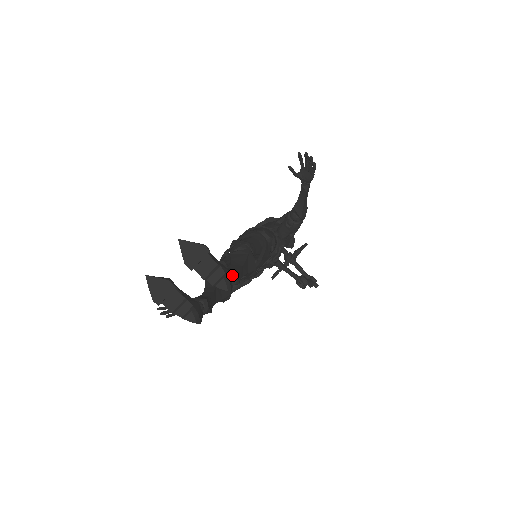
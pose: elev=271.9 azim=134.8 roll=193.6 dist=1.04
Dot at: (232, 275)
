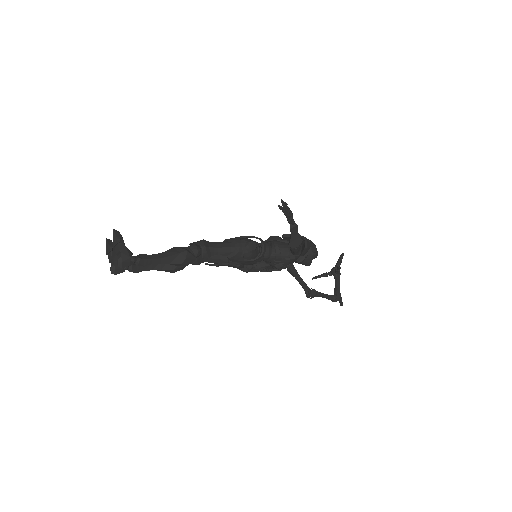
Dot at: (135, 260)
